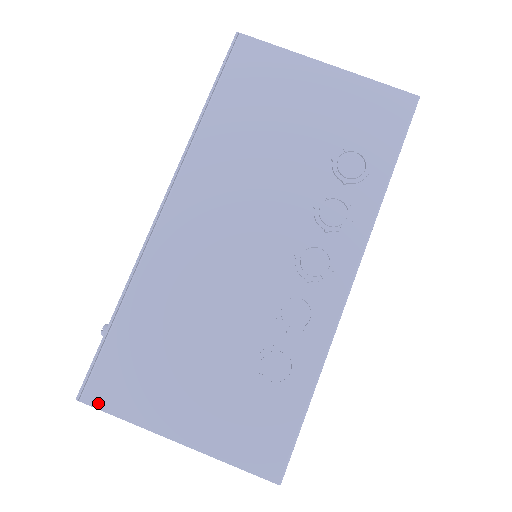
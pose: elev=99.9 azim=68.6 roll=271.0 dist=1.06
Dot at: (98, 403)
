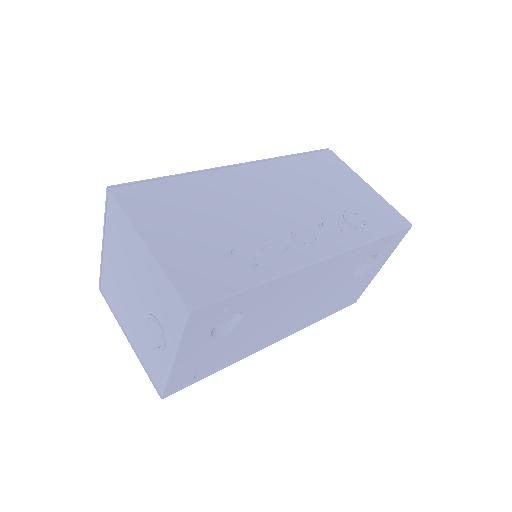
Dot at: (118, 196)
